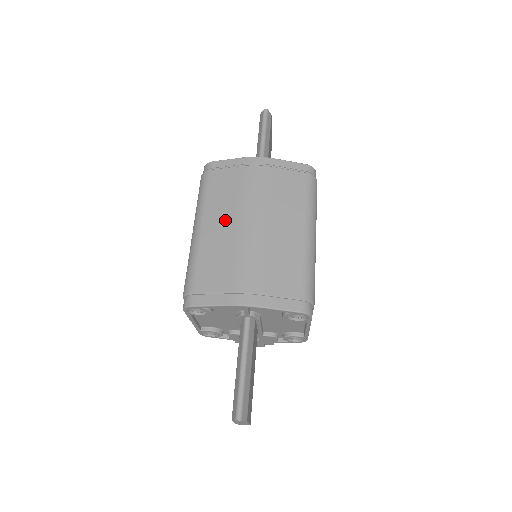
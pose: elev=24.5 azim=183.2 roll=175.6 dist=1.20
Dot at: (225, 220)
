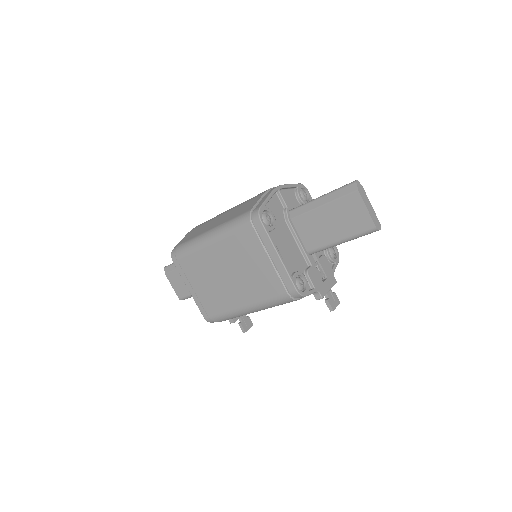
Dot at: (217, 220)
